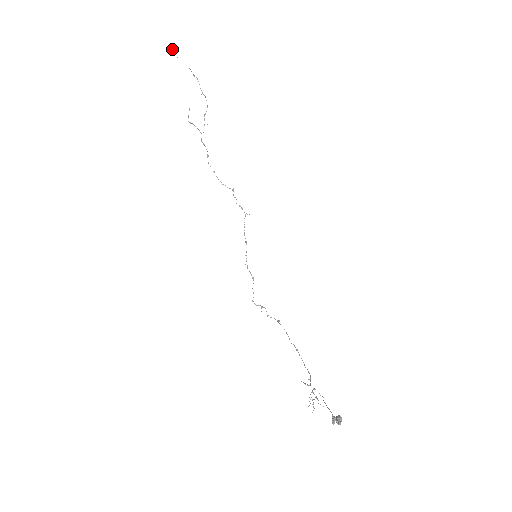
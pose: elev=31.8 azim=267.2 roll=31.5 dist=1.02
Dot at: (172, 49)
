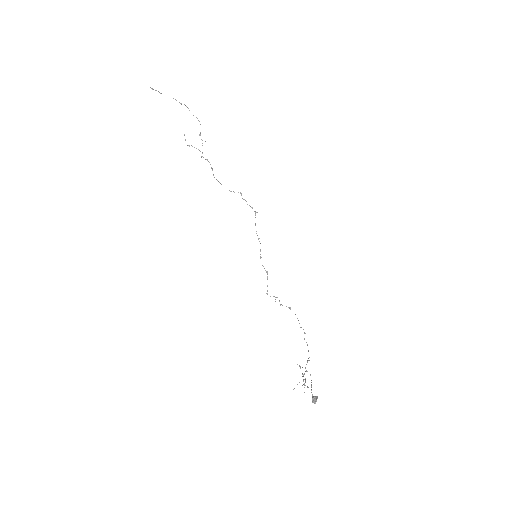
Dot at: occluded
